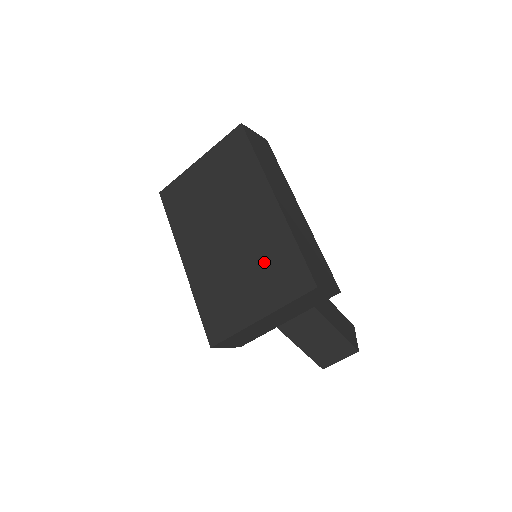
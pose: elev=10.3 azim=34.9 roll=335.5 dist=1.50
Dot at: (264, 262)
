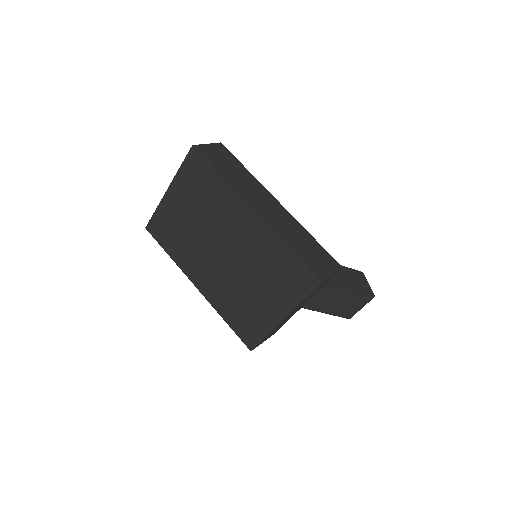
Dot at: (267, 270)
